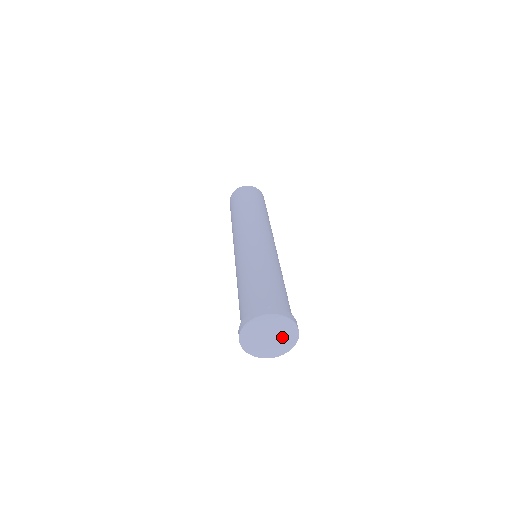
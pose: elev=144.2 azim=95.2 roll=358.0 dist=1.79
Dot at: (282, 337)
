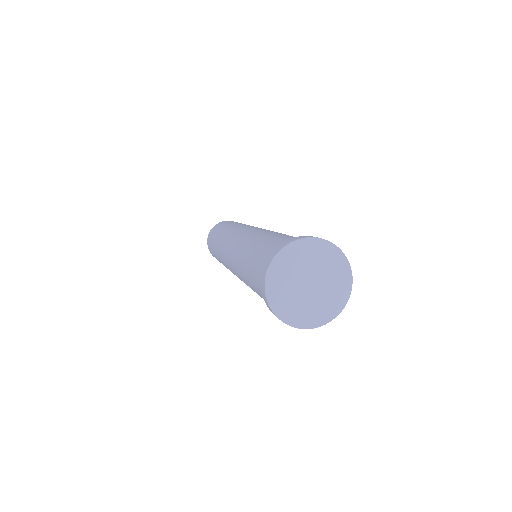
Dot at: (328, 285)
